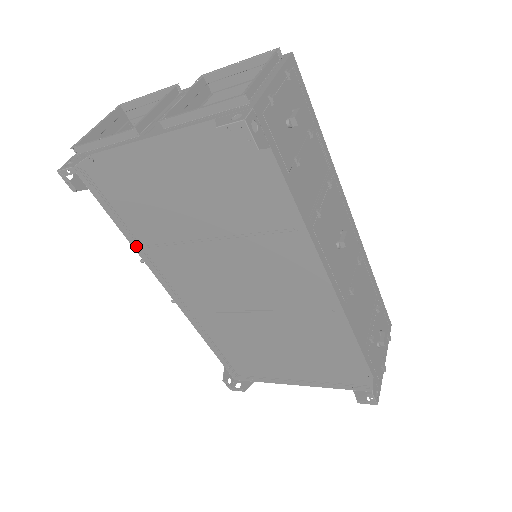
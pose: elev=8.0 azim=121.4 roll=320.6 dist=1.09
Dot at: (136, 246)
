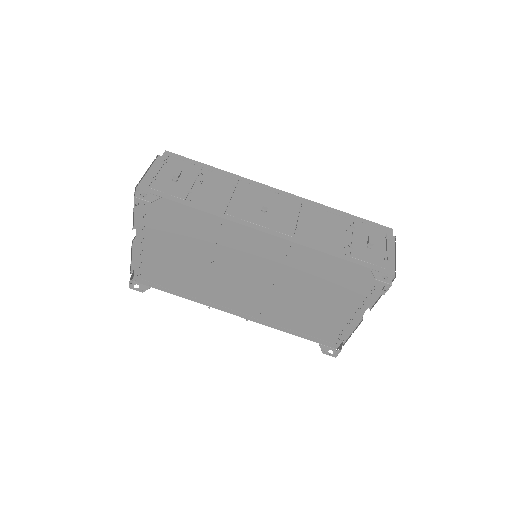
Dot at: (195, 300)
